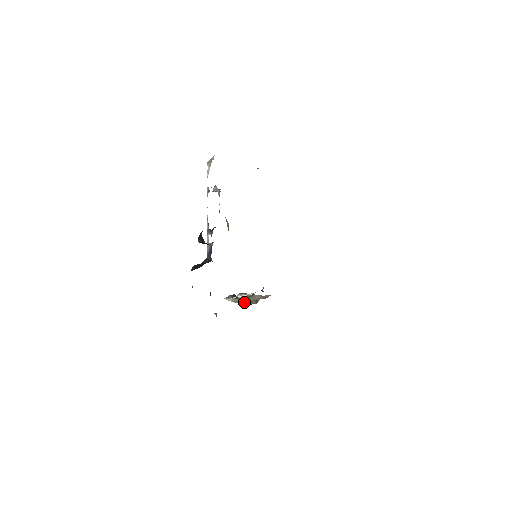
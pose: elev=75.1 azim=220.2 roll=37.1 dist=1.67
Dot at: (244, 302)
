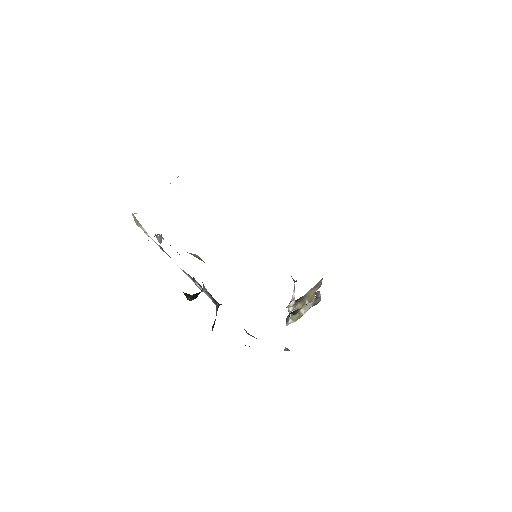
Dot at: (307, 310)
